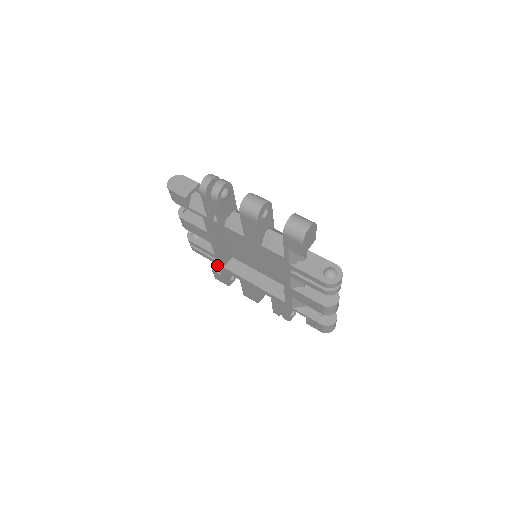
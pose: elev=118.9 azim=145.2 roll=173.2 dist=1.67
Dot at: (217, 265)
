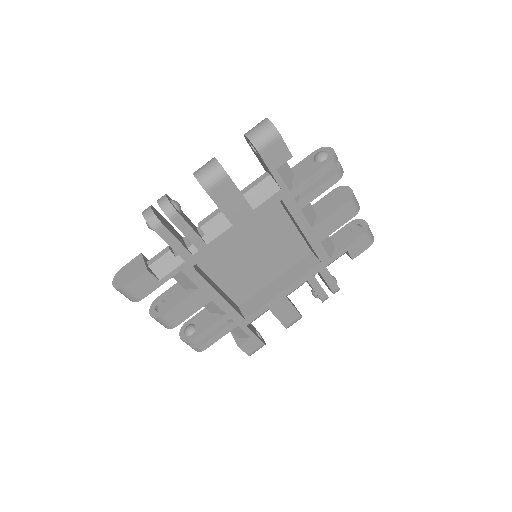
Dot at: (236, 339)
